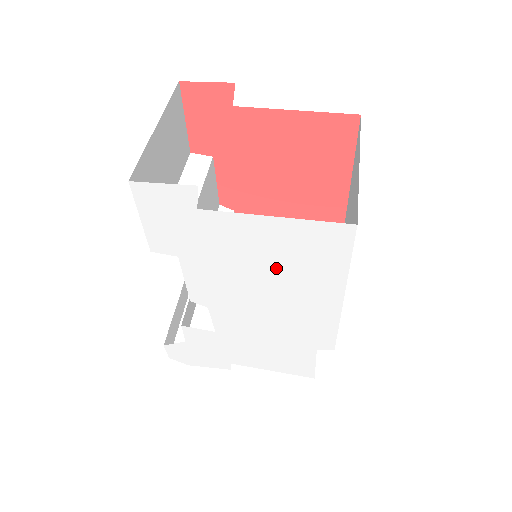
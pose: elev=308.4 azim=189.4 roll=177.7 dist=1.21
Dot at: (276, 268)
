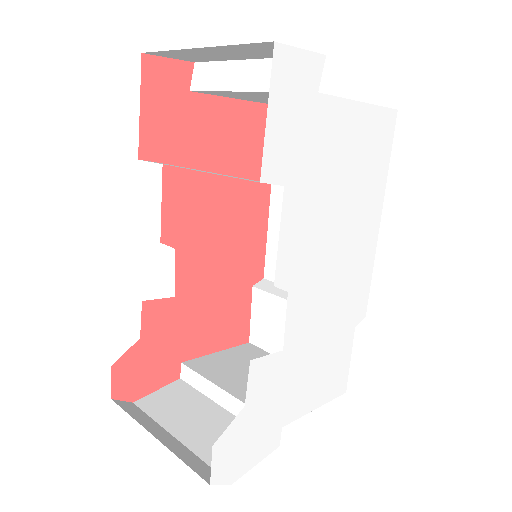
Dot at: (351, 184)
